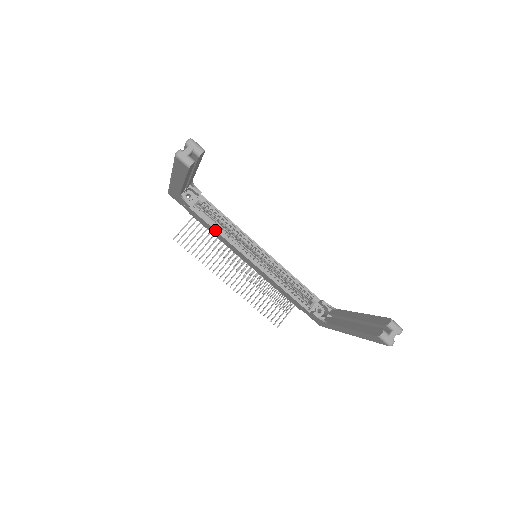
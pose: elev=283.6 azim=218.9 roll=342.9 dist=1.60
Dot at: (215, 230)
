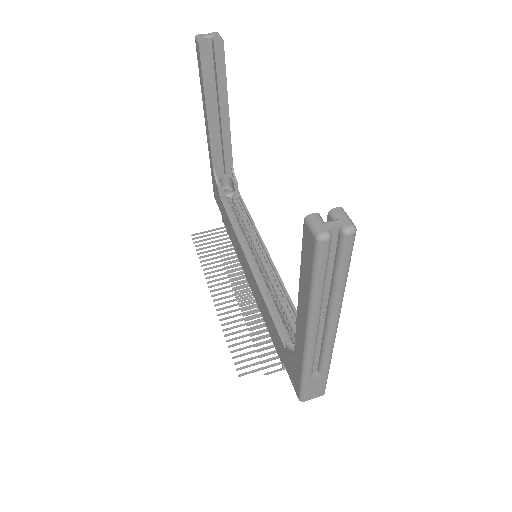
Dot at: (230, 219)
